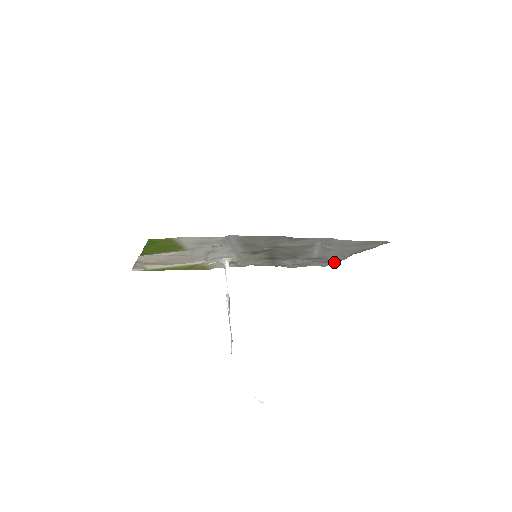
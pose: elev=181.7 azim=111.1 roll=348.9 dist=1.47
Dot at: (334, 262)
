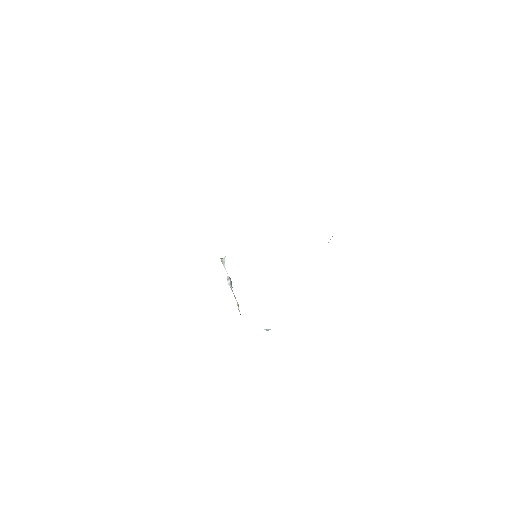
Dot at: occluded
